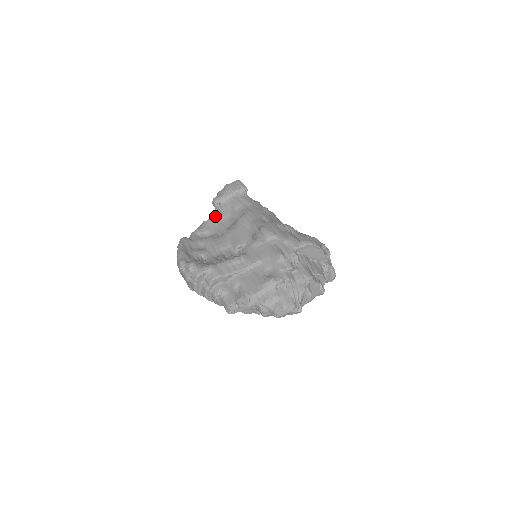
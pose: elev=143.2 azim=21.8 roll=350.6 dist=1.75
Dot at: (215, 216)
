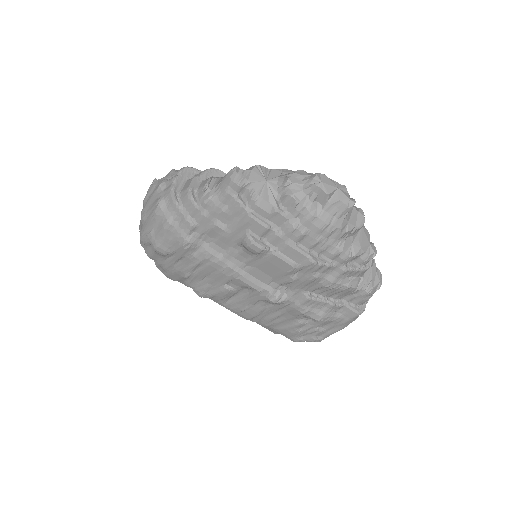
Dot at: occluded
